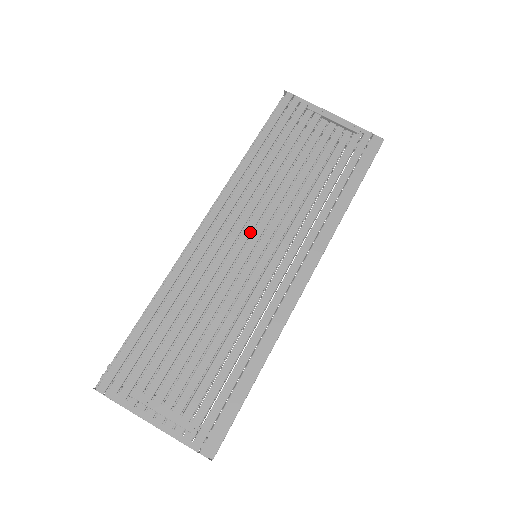
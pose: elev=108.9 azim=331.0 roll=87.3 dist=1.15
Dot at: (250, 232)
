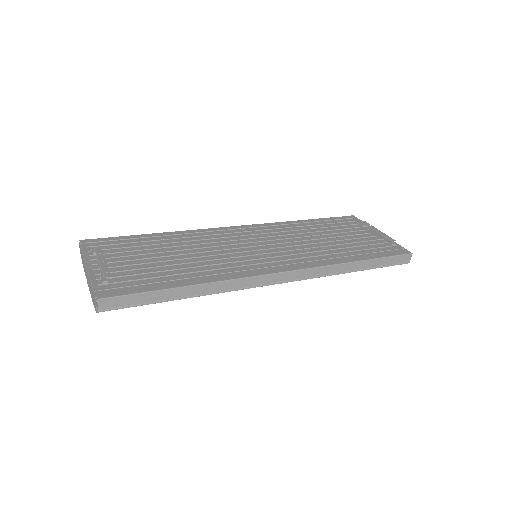
Dot at: (263, 240)
